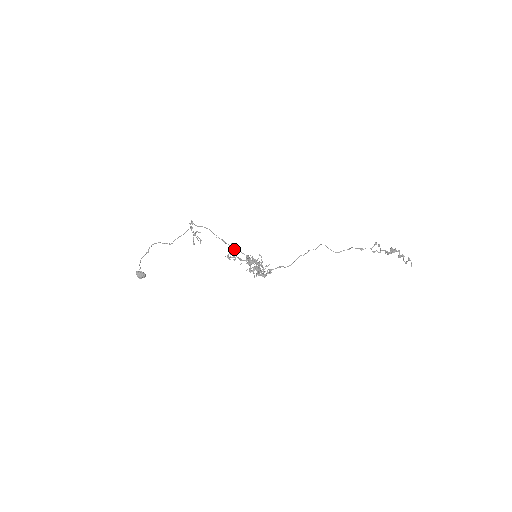
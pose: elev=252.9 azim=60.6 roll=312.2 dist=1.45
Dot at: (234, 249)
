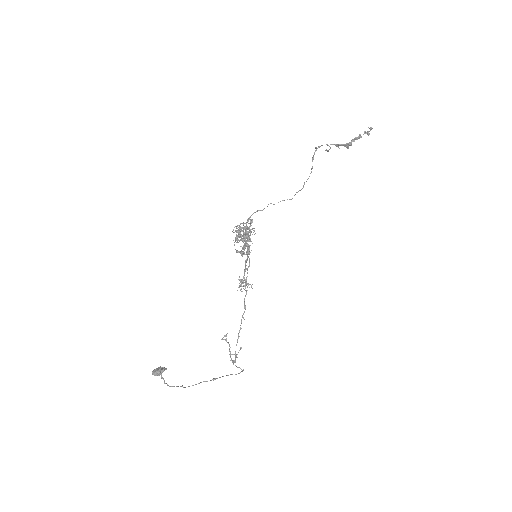
Dot at: (245, 286)
